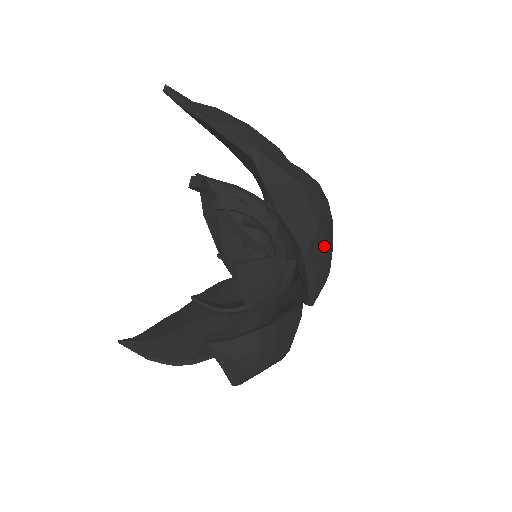
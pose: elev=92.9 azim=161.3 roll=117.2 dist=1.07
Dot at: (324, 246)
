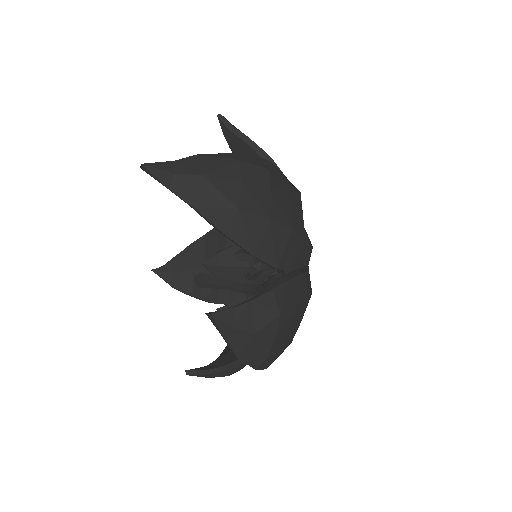
Dot at: (277, 353)
